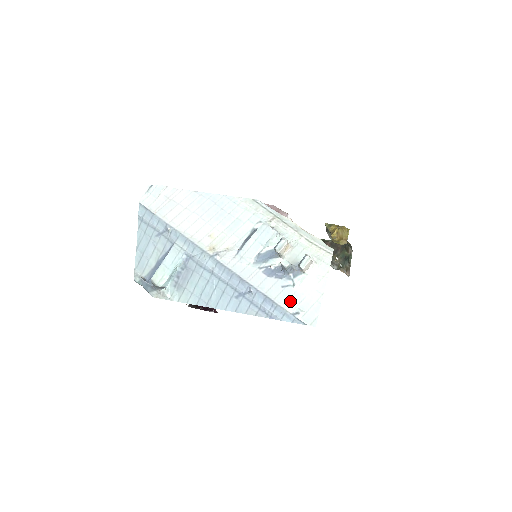
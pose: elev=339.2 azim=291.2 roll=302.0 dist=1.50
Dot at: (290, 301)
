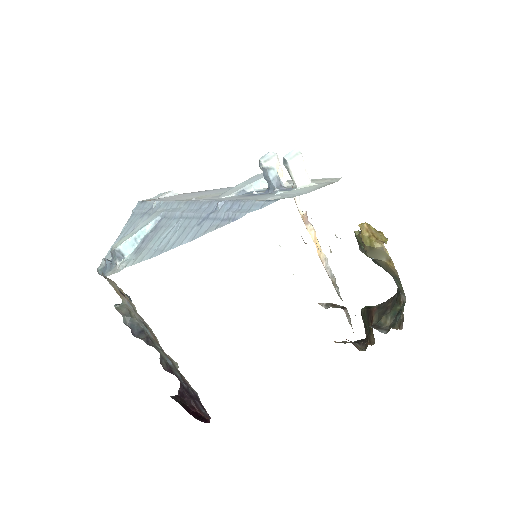
Dot at: (265, 197)
